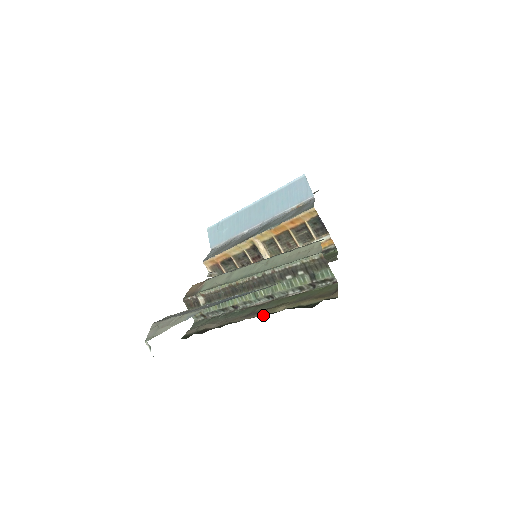
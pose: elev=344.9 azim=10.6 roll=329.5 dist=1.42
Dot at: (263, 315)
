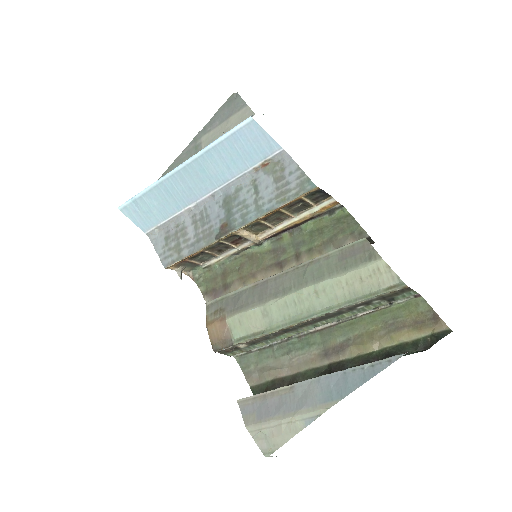
Dot at: (363, 363)
